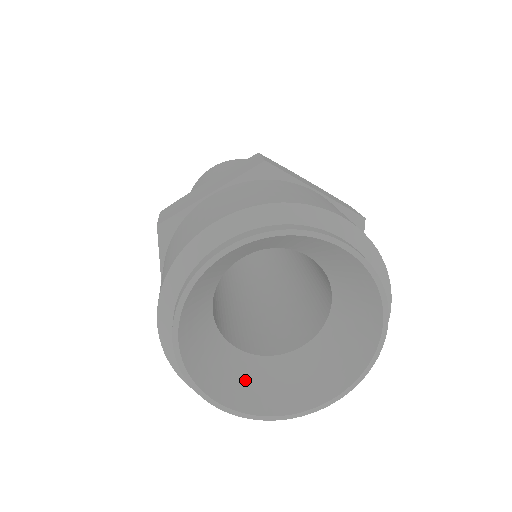
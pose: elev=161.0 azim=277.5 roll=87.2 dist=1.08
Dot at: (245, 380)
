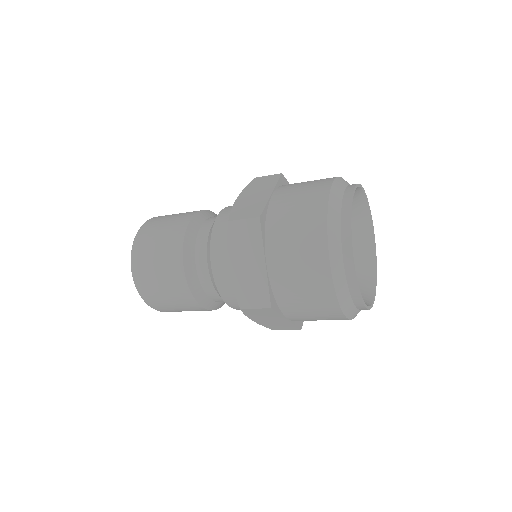
Dot at: occluded
